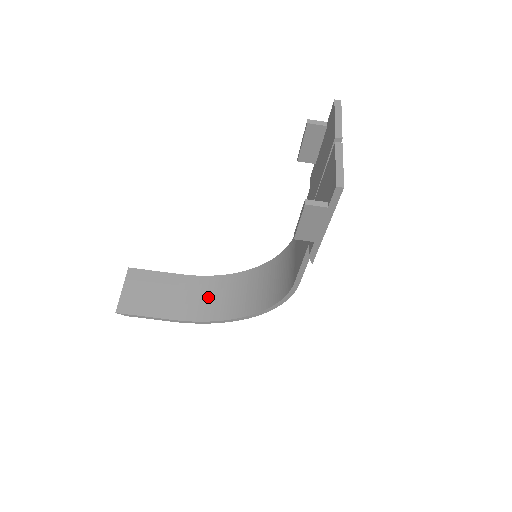
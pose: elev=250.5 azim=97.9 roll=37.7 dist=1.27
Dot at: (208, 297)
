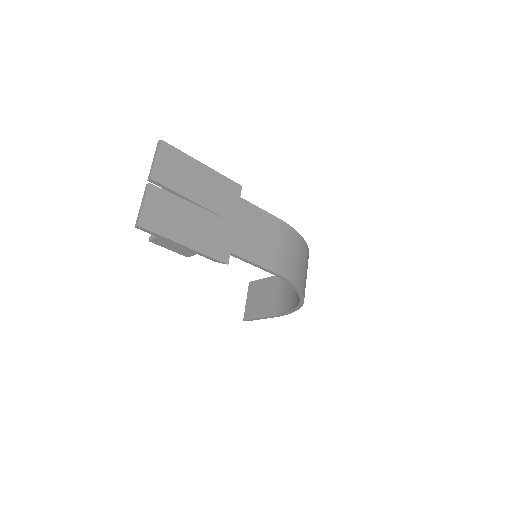
Dot at: (291, 289)
